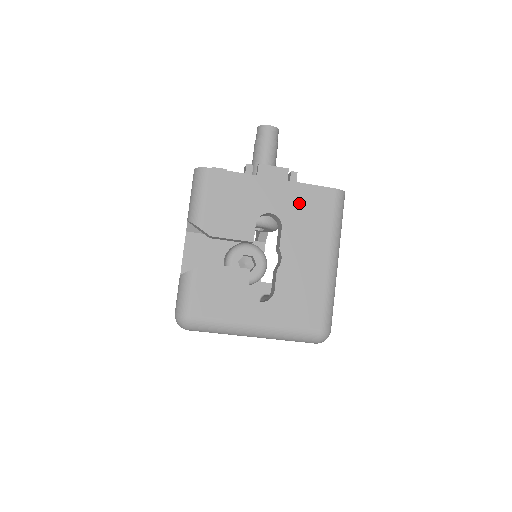
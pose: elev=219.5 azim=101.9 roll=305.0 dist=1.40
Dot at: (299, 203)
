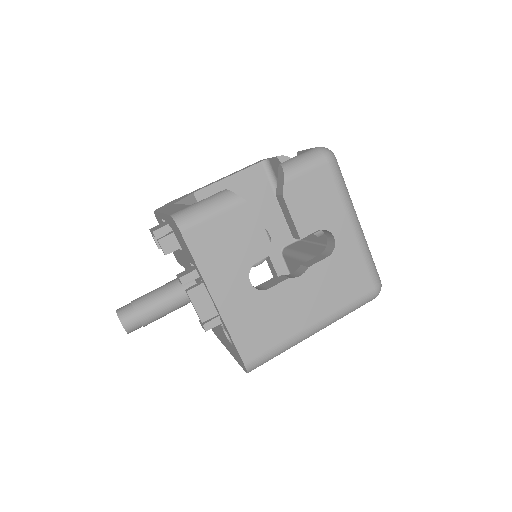
Dot at: occluded
